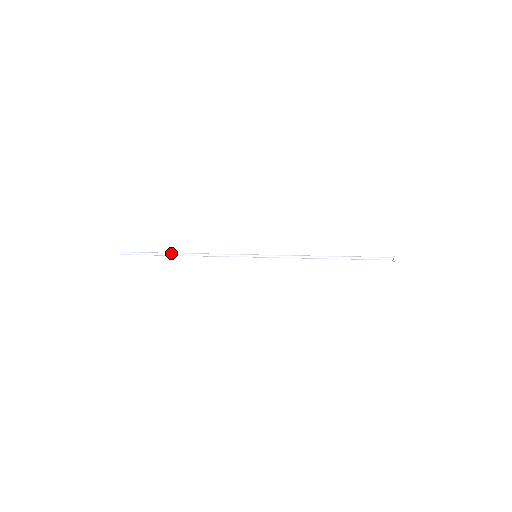
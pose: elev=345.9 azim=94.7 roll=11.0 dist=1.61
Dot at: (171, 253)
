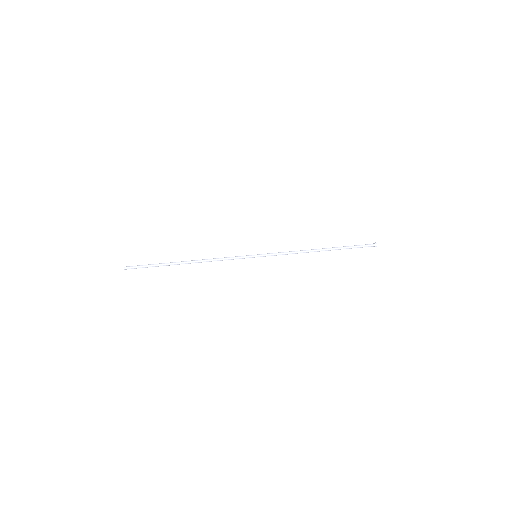
Dot at: (175, 262)
